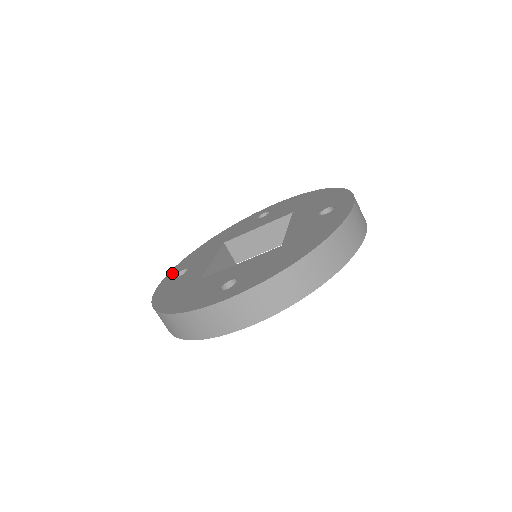
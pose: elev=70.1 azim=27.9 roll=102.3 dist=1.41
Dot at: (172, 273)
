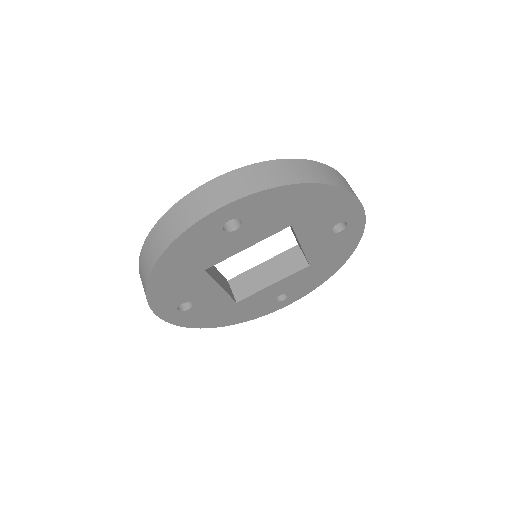
Dot at: occluded
